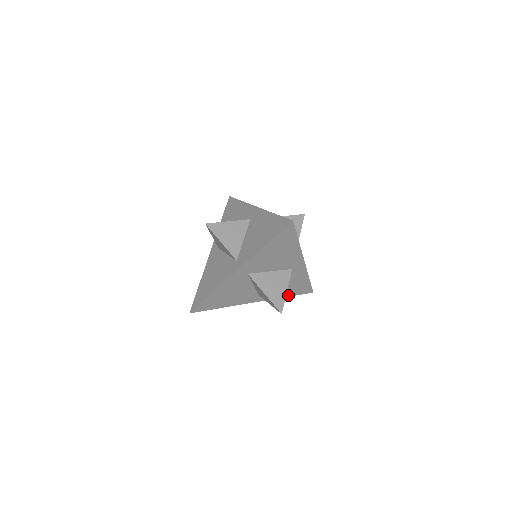
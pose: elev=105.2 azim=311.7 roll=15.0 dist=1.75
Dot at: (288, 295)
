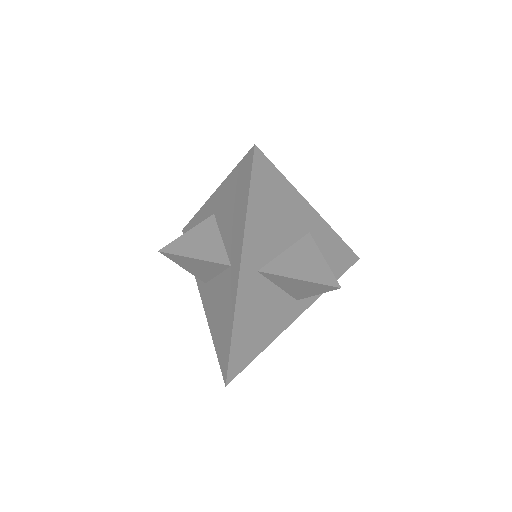
Dot at: occluded
